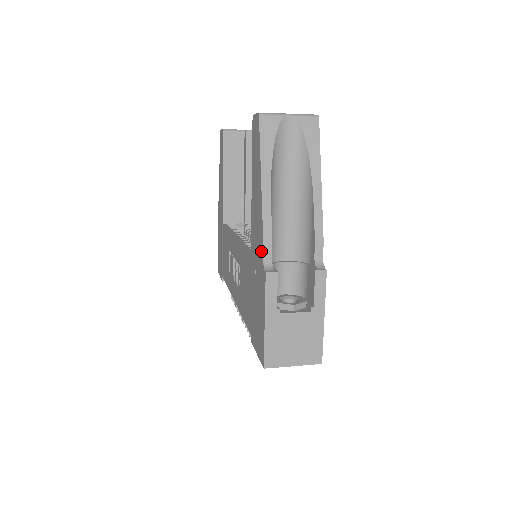
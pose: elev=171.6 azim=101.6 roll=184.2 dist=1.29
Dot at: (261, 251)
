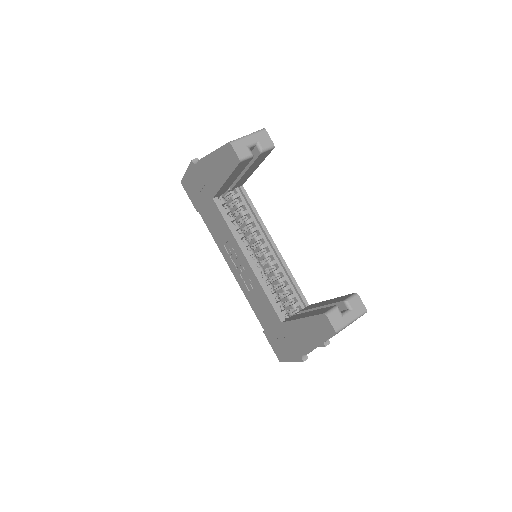
Dot at: (302, 351)
